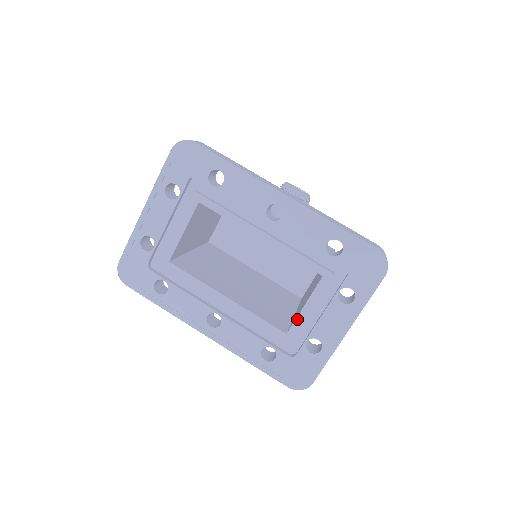
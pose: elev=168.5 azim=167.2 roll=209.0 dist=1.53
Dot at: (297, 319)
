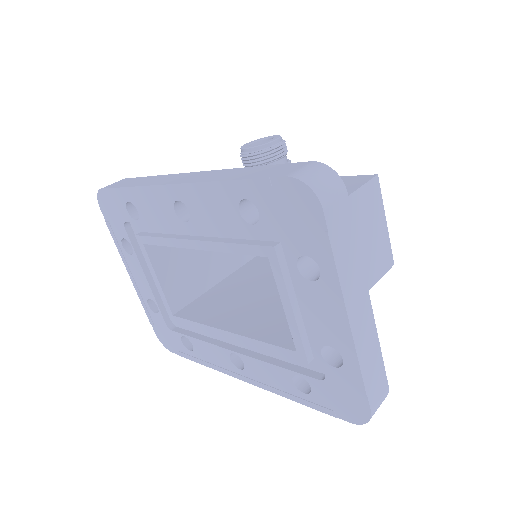
Dot at: (290, 328)
